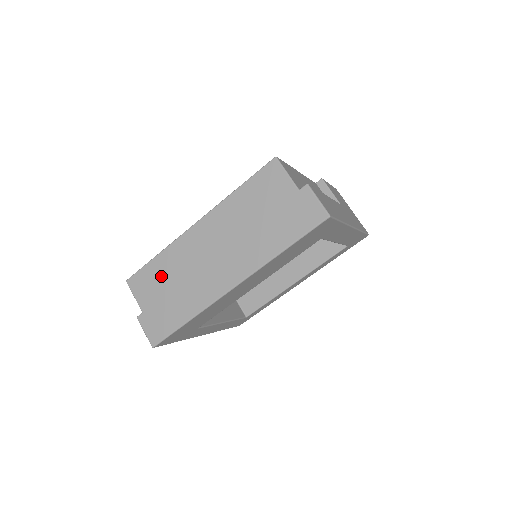
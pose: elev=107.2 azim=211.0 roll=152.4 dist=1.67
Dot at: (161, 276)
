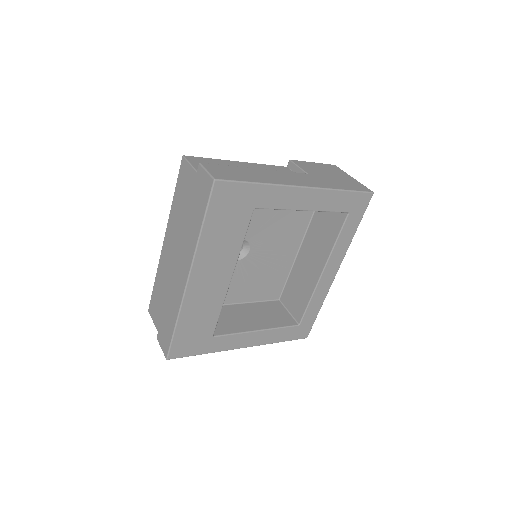
Dot at: (159, 295)
